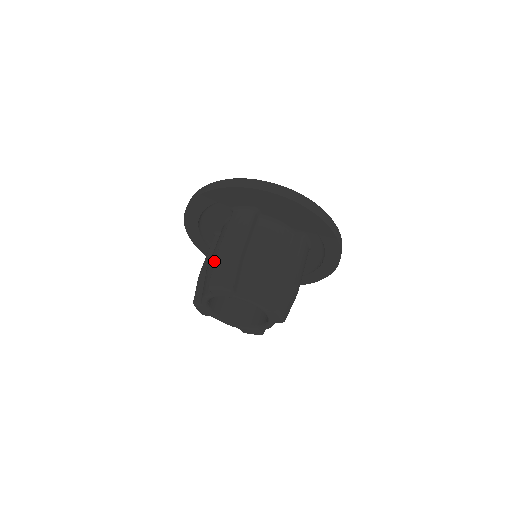
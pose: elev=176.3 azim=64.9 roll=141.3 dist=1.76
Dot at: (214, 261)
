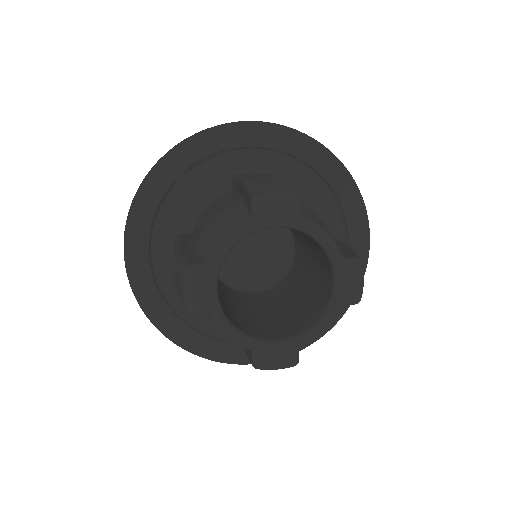
Dot at: (228, 204)
